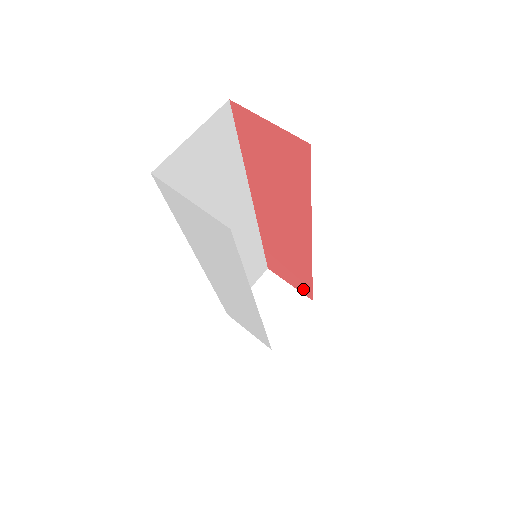
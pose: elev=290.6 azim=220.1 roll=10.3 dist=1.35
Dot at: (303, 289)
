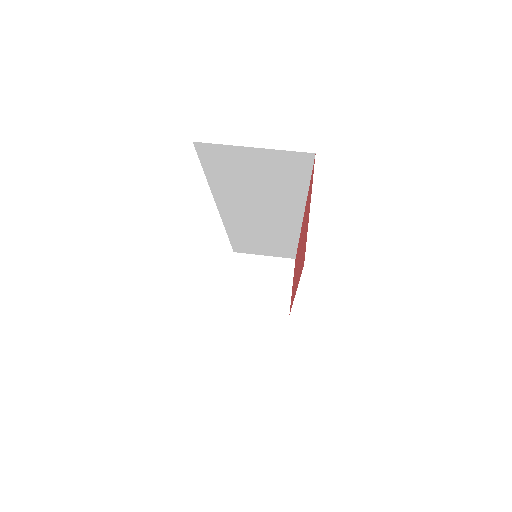
Dot at: occluded
